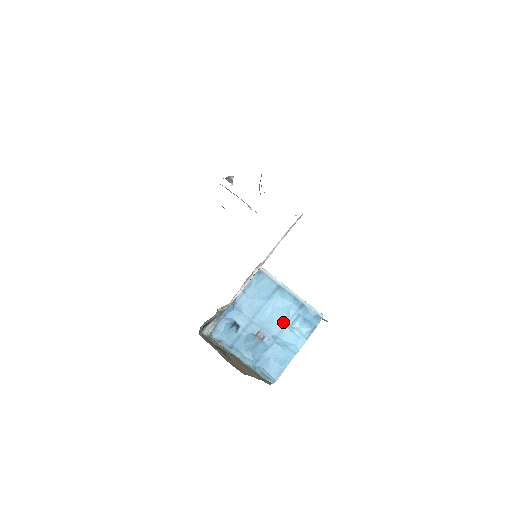
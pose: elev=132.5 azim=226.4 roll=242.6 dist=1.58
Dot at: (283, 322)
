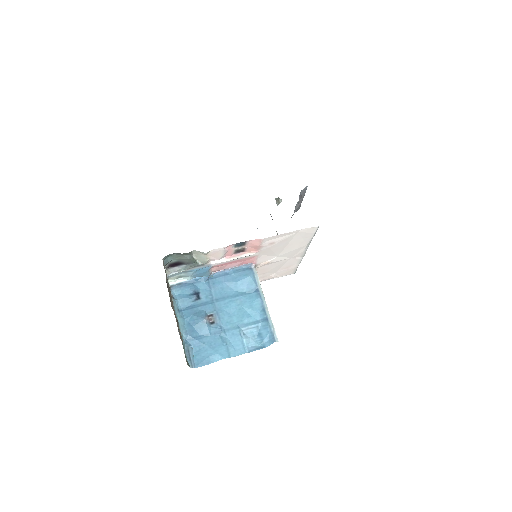
Dot at: (239, 322)
